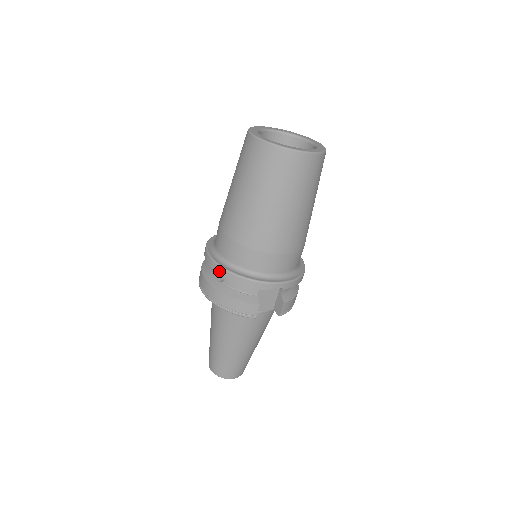
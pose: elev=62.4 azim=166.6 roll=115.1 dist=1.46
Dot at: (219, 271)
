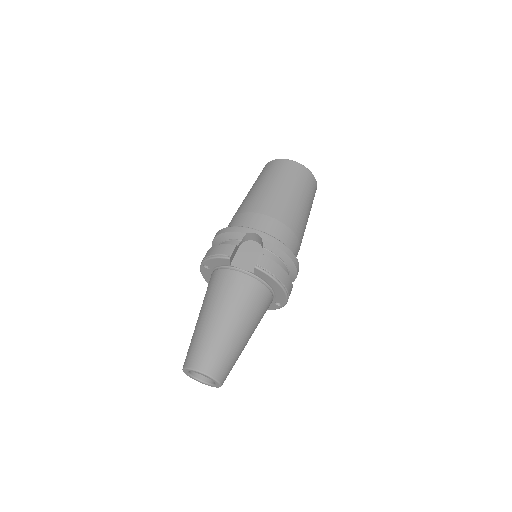
Dot at: (215, 236)
